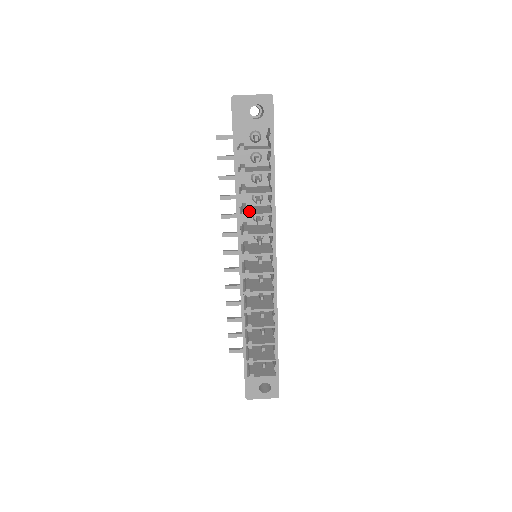
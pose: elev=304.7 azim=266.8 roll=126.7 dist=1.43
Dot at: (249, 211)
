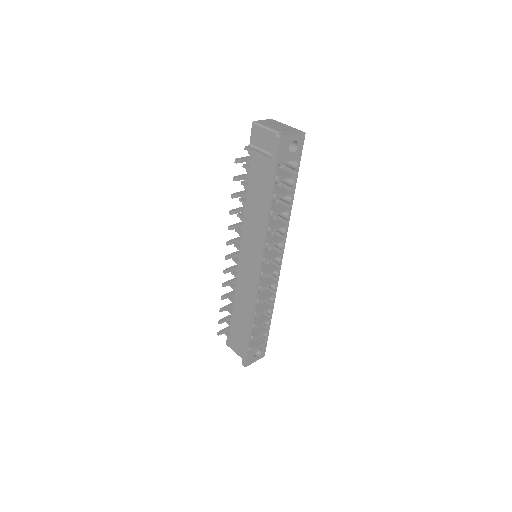
Dot at: occluded
